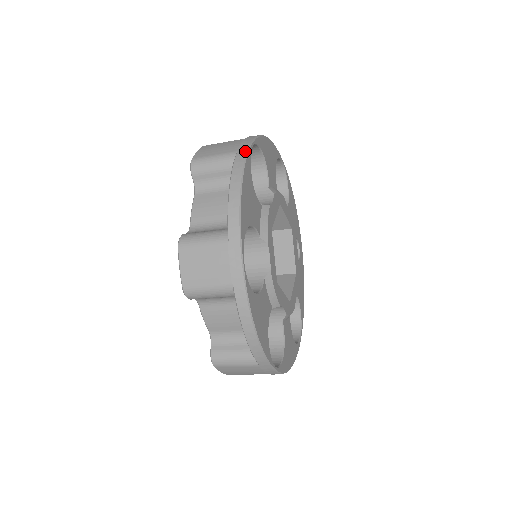
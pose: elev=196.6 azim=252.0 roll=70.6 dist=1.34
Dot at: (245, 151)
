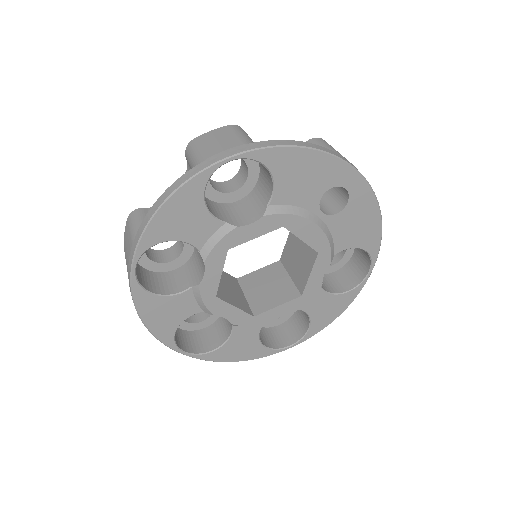
Dot at: (129, 285)
